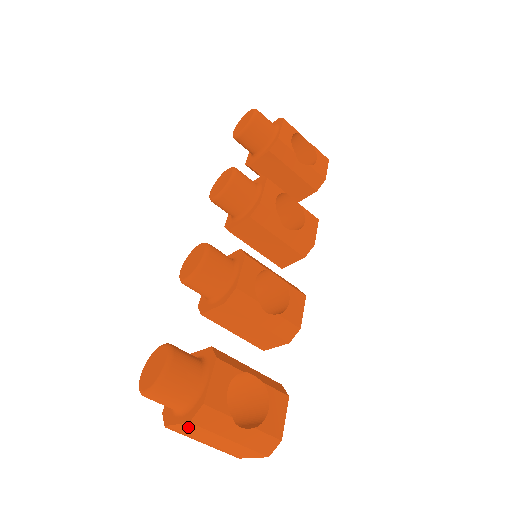
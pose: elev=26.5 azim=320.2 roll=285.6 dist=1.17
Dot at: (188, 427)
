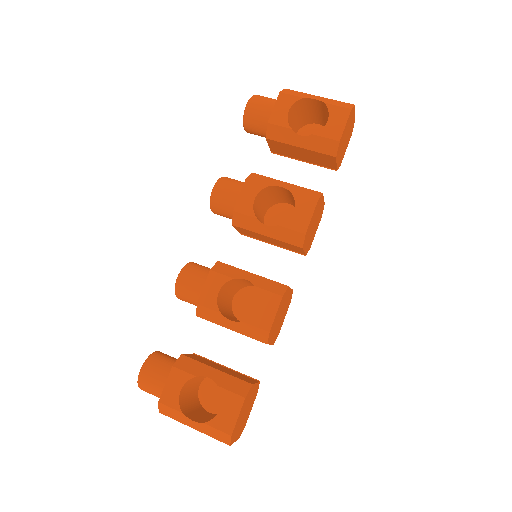
Dot at: occluded
